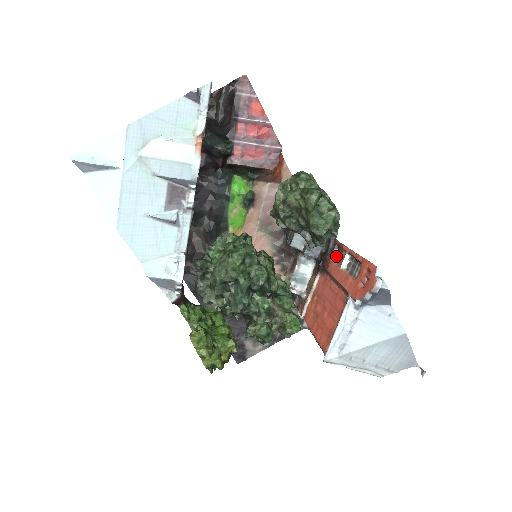
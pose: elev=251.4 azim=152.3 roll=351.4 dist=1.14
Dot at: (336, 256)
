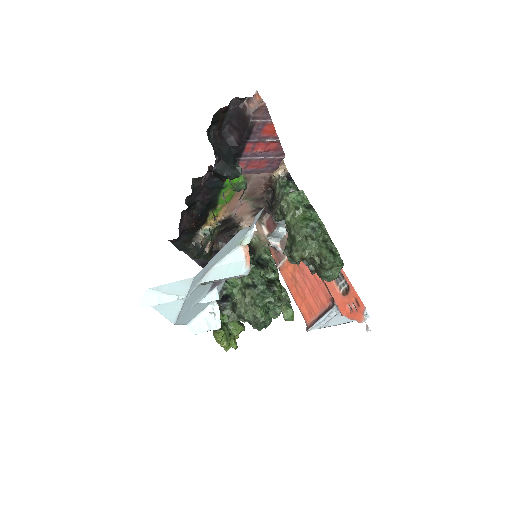
Dot at: occluded
